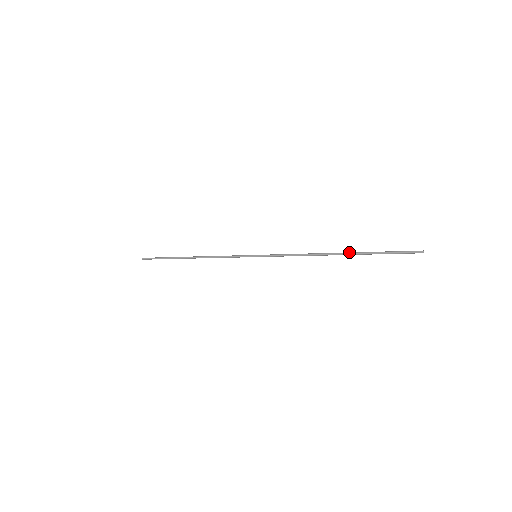
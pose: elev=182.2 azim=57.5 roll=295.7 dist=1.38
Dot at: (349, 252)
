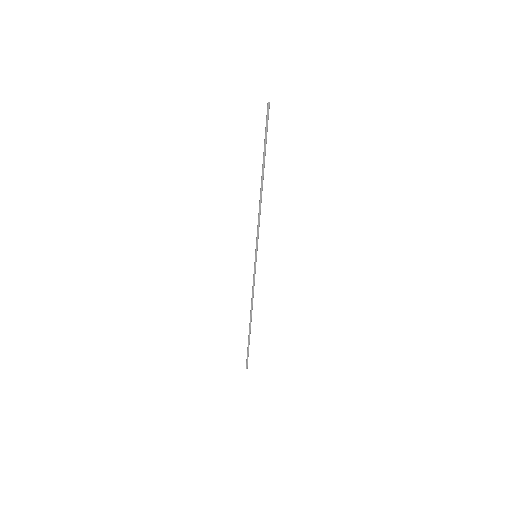
Dot at: occluded
